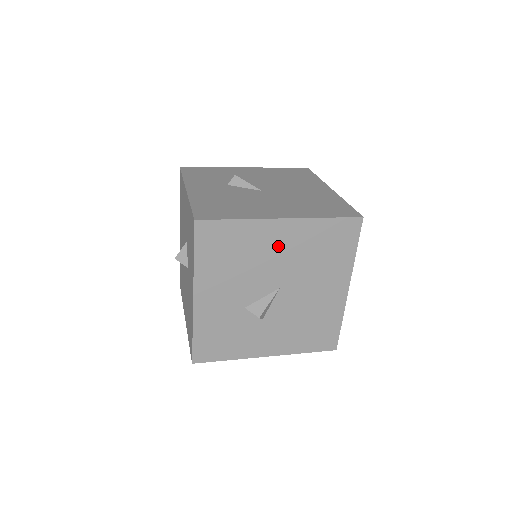
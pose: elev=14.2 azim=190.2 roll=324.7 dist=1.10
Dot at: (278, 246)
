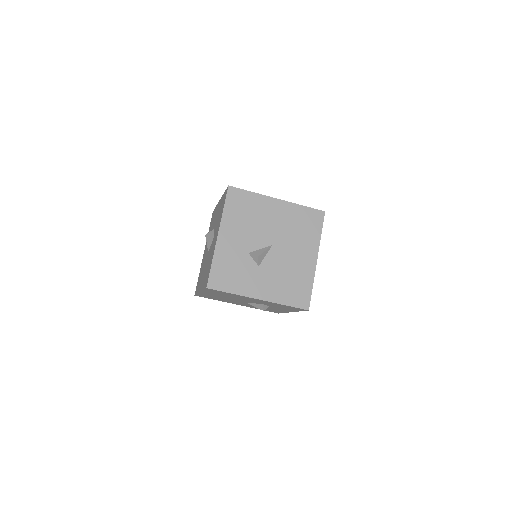
Dot at: (274, 215)
